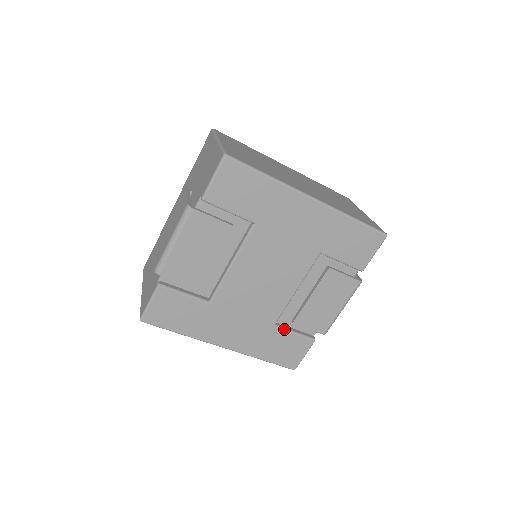
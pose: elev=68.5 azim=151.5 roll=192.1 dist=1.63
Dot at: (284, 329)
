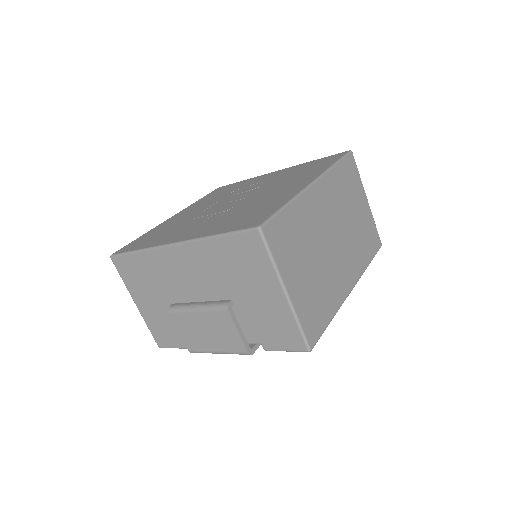
Dot at: occluded
